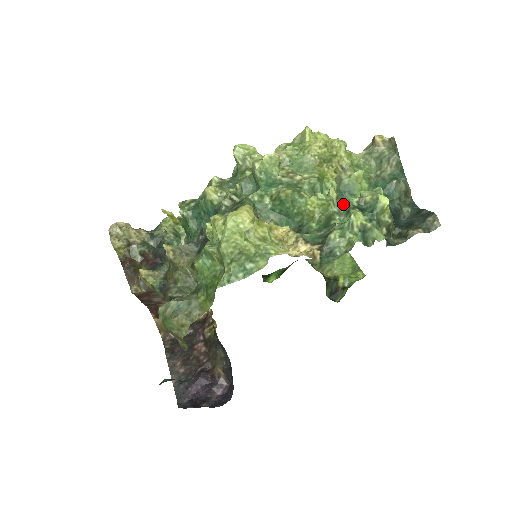
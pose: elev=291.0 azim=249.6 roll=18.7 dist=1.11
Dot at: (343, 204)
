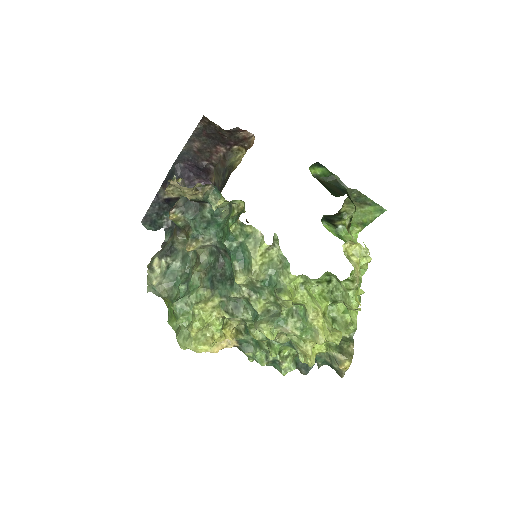
Dot at: occluded
